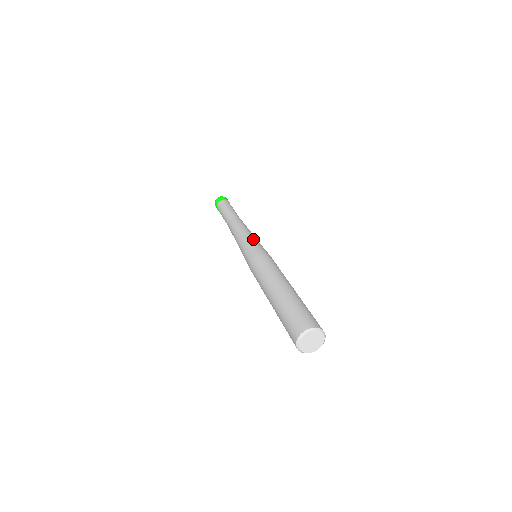
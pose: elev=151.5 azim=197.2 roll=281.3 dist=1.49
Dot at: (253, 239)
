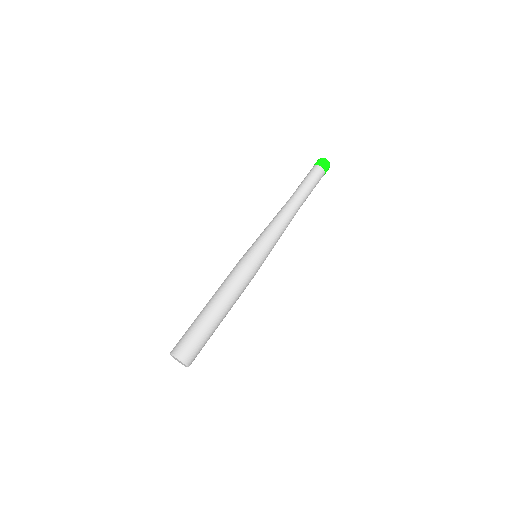
Dot at: (272, 248)
